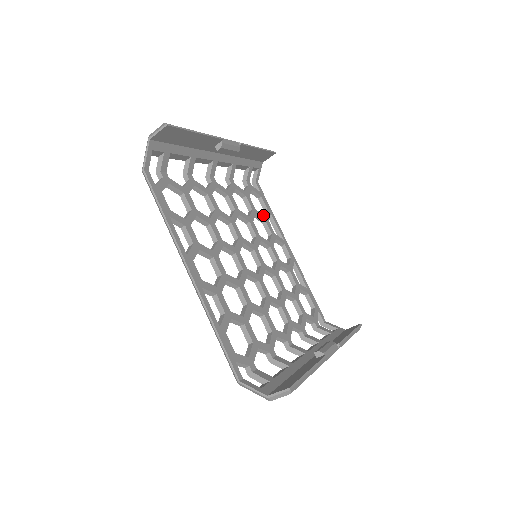
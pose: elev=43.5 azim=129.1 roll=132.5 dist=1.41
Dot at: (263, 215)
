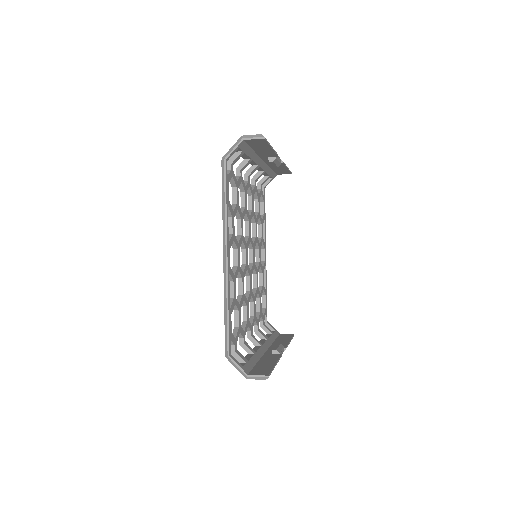
Dot at: (262, 219)
